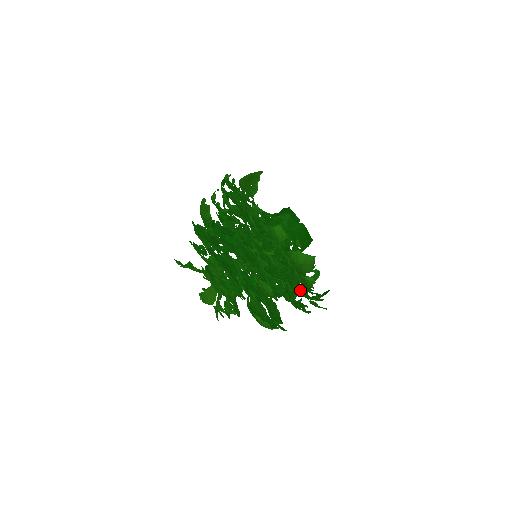
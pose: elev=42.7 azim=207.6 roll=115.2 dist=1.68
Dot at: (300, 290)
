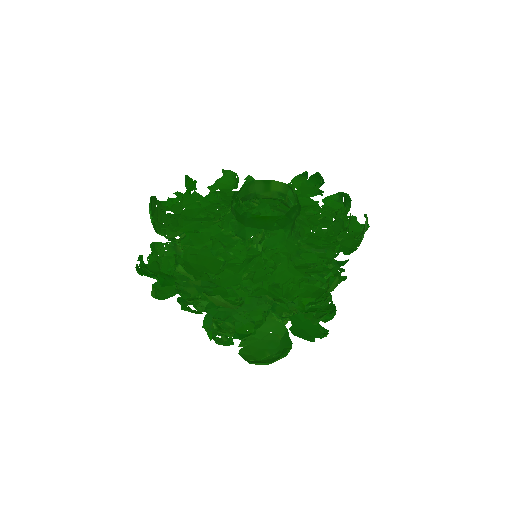
Dot at: occluded
